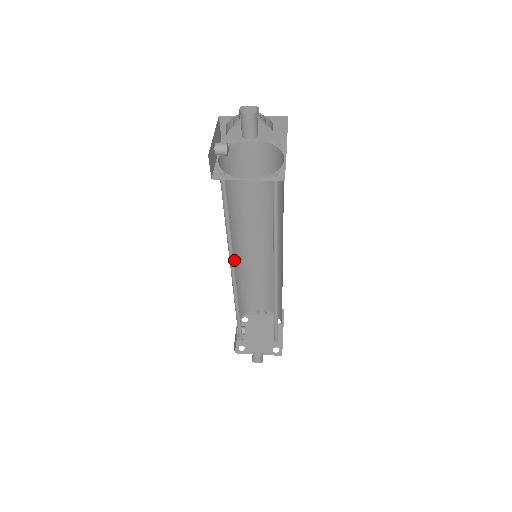
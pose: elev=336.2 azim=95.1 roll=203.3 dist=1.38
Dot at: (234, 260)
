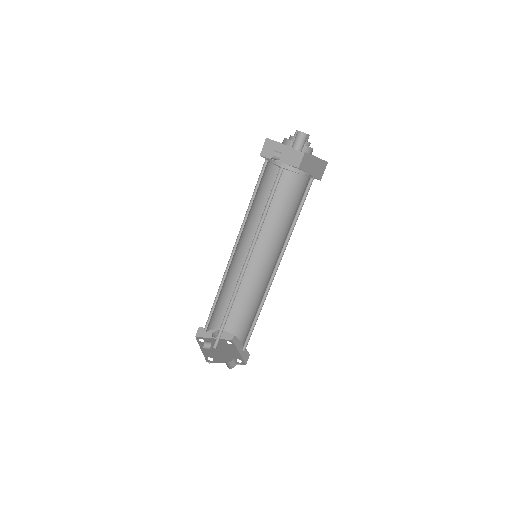
Dot at: occluded
